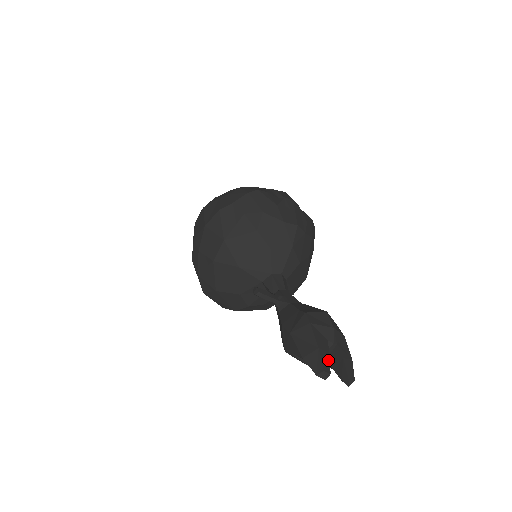
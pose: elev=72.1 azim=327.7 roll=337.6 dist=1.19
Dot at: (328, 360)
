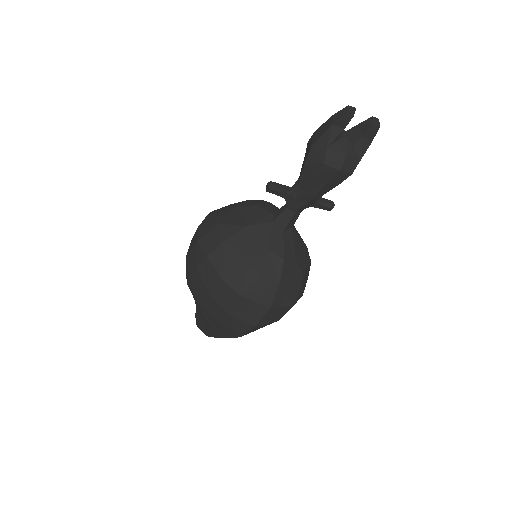
Dot at: occluded
